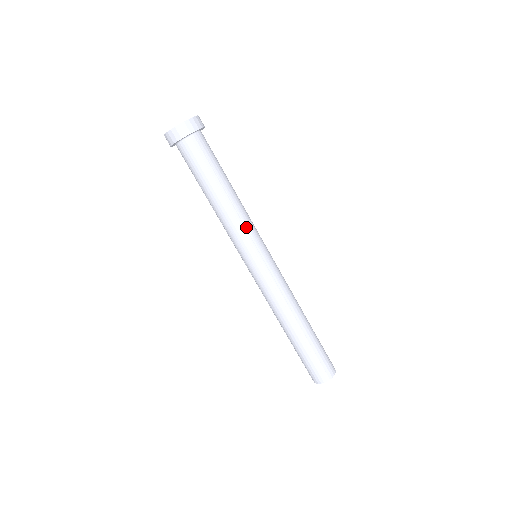
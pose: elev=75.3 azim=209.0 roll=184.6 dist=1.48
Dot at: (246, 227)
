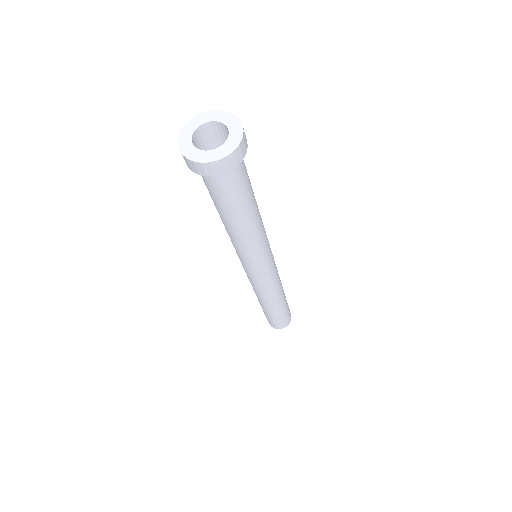
Dot at: (257, 249)
